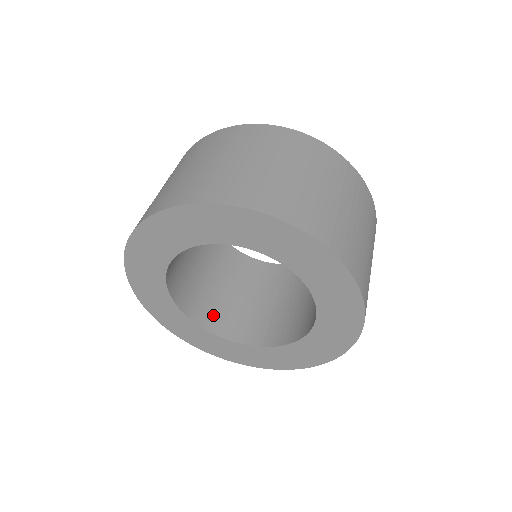
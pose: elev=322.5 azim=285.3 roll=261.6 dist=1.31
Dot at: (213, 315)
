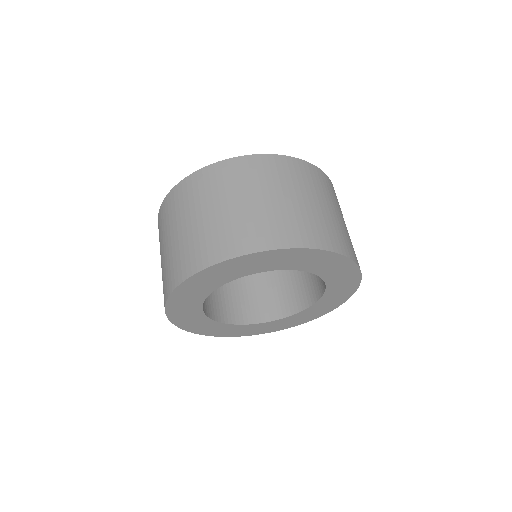
Dot at: (224, 309)
